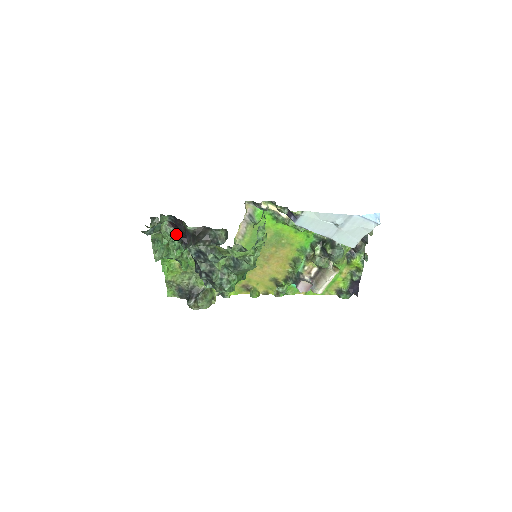
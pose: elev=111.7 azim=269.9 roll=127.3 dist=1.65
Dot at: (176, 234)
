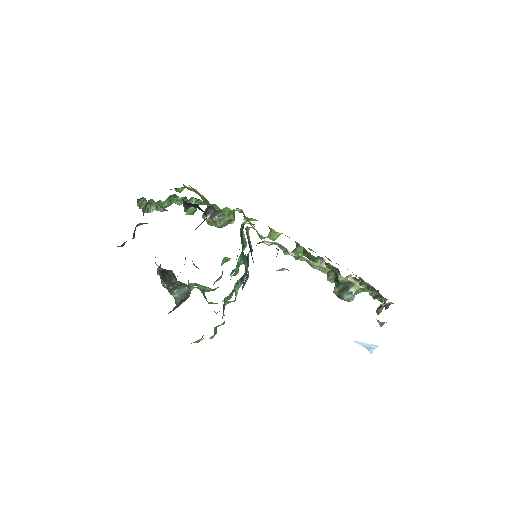
Dot at: occluded
